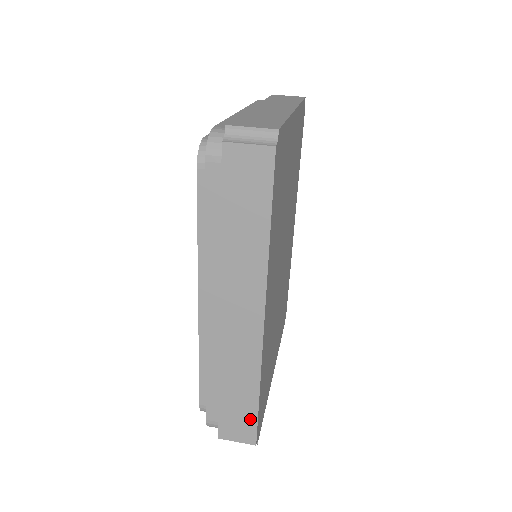
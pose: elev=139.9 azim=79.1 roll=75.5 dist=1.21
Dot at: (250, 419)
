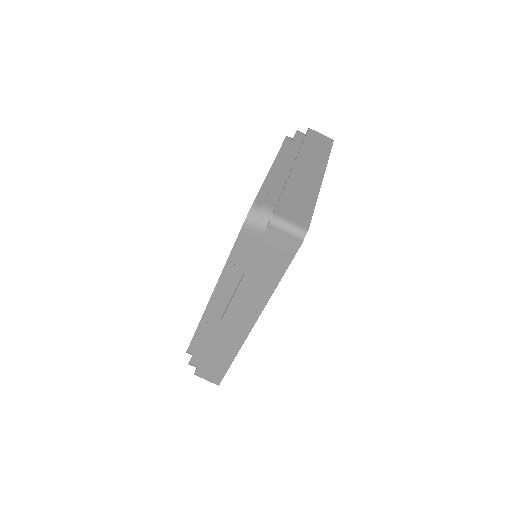
Dot at: (221, 372)
